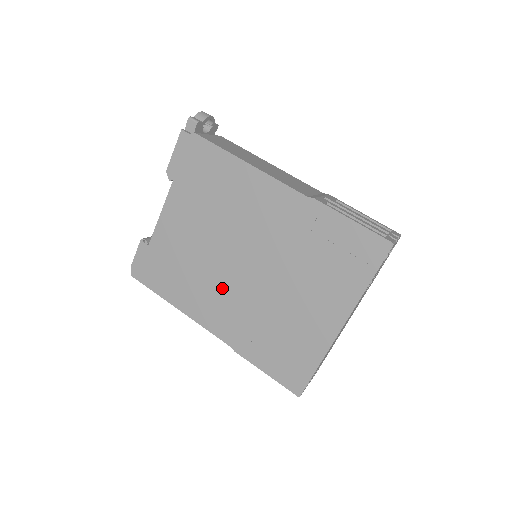
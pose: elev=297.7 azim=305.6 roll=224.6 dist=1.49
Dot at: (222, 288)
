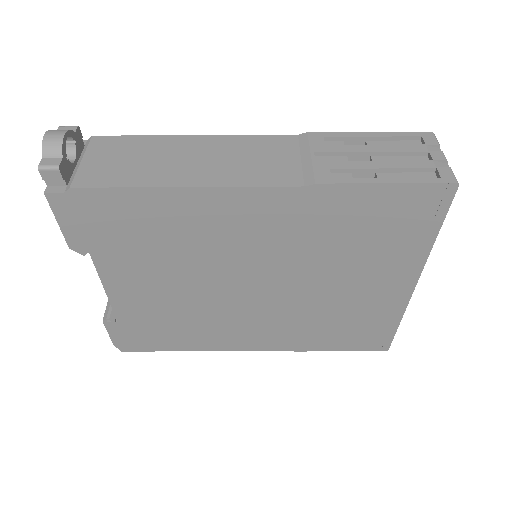
Dot at: (244, 316)
